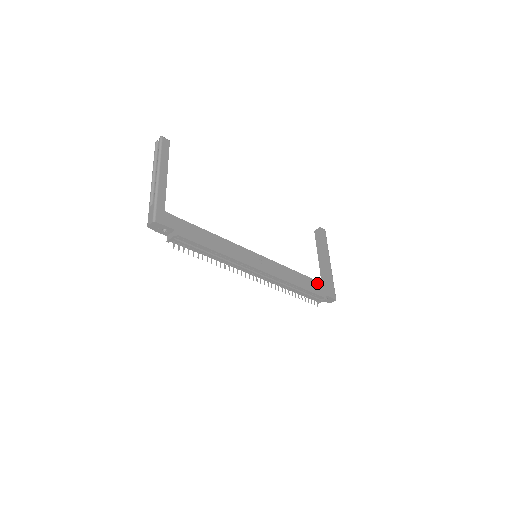
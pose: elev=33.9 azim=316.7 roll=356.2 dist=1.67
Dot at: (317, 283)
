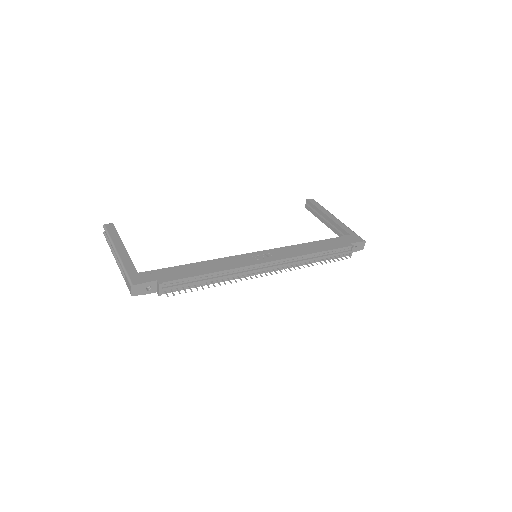
Dot at: (334, 240)
